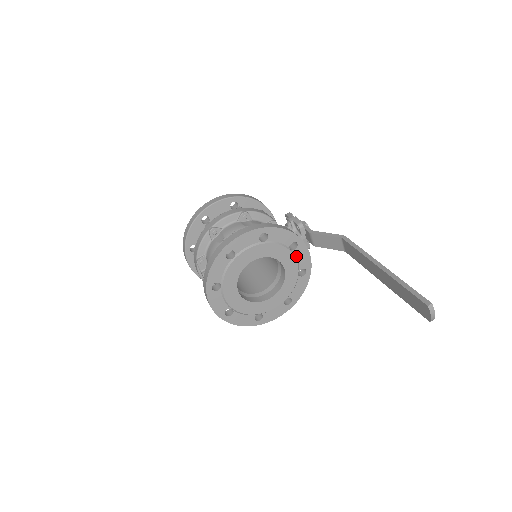
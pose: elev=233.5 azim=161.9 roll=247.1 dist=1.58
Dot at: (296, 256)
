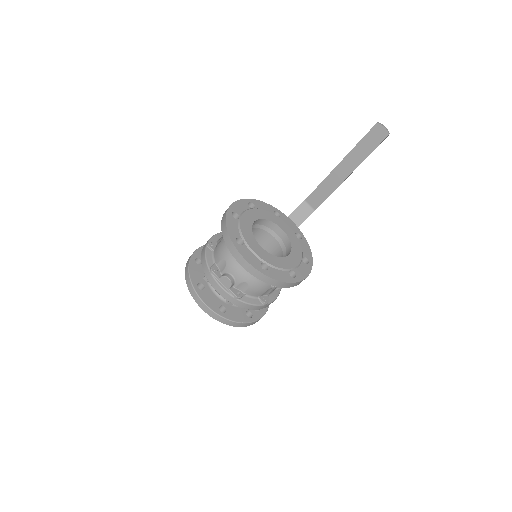
Dot at: (284, 222)
